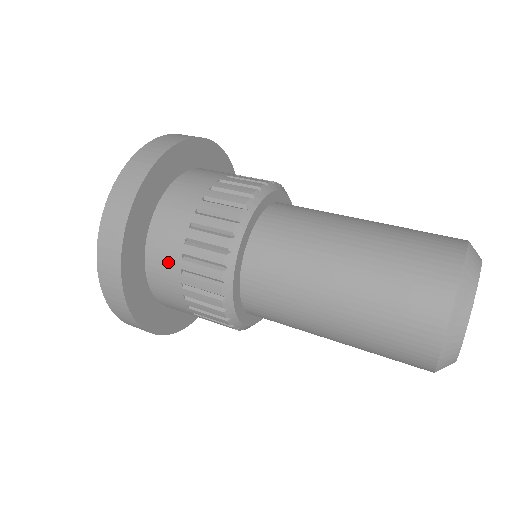
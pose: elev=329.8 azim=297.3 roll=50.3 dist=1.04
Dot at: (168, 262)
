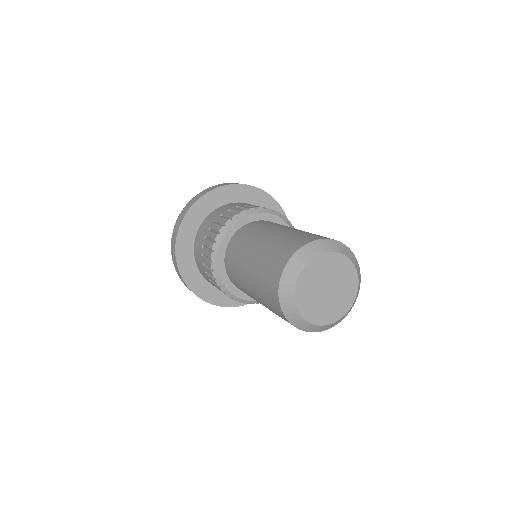
Dot at: (228, 207)
